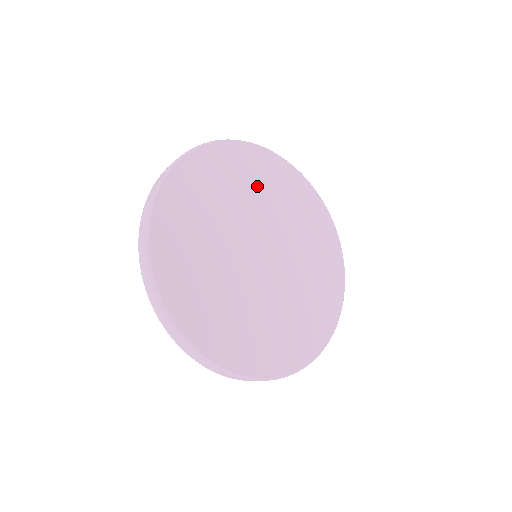
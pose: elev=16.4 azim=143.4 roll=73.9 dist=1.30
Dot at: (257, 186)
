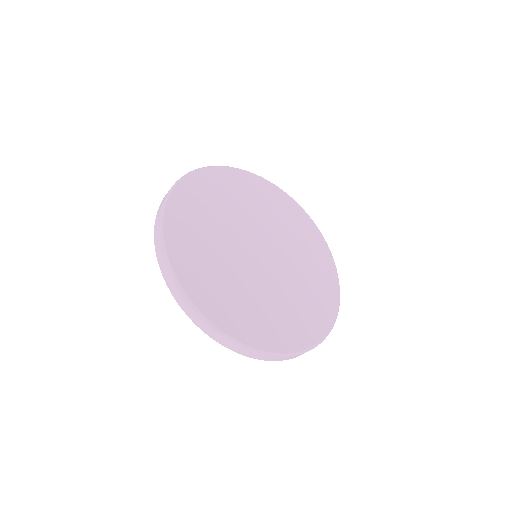
Dot at: (276, 213)
